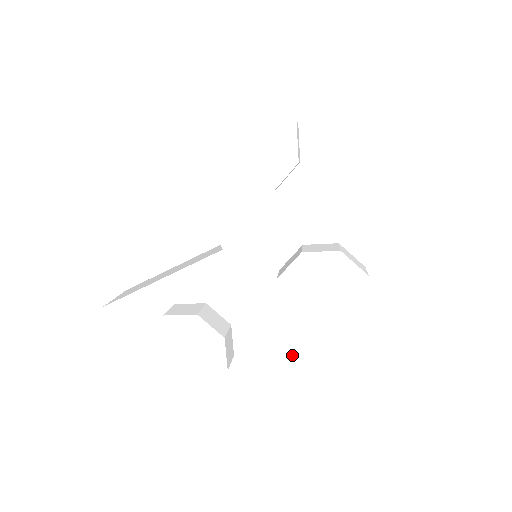
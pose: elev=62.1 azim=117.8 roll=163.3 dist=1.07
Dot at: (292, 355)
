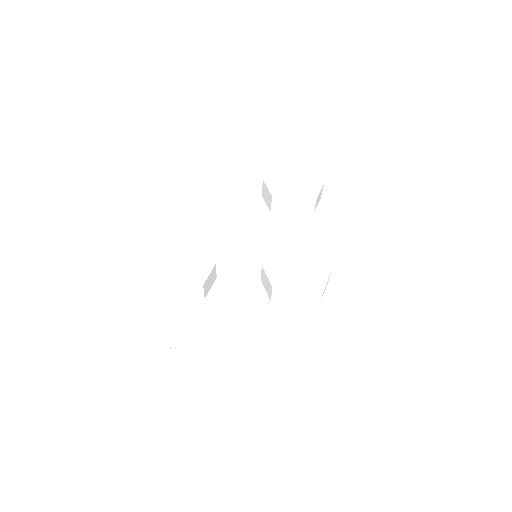
Dot at: (248, 317)
